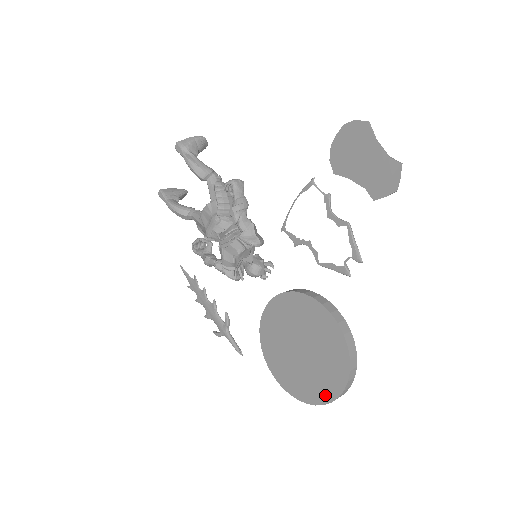
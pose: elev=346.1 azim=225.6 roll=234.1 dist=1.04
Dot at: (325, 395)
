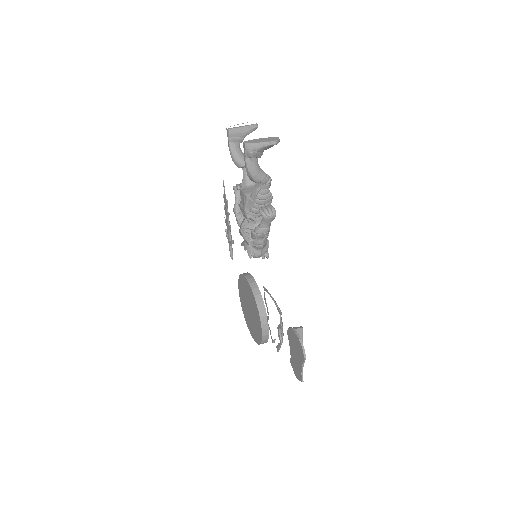
Dot at: (249, 328)
